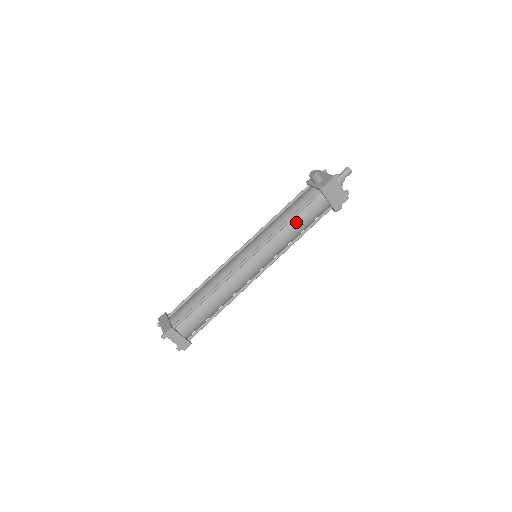
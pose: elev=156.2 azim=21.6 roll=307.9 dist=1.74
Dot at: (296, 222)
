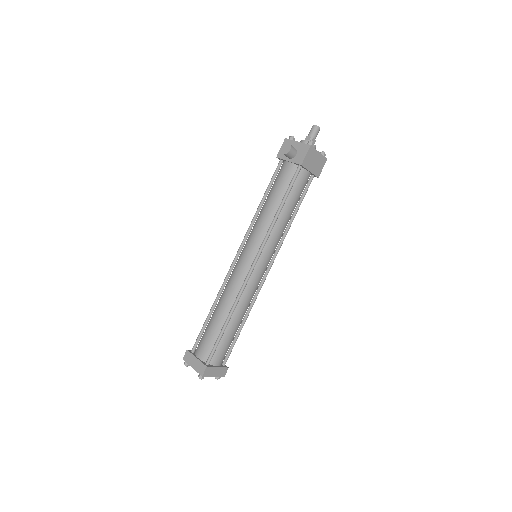
Dot at: (287, 208)
